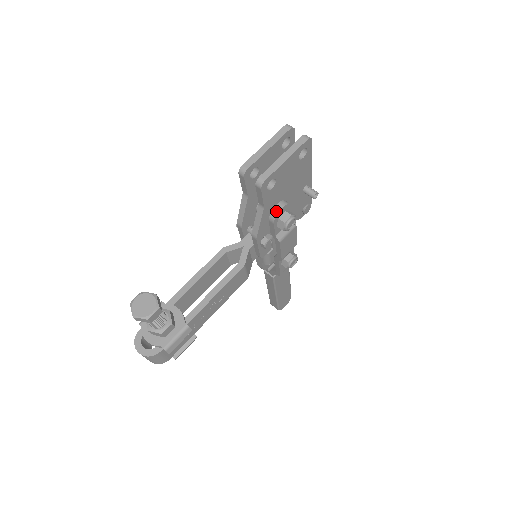
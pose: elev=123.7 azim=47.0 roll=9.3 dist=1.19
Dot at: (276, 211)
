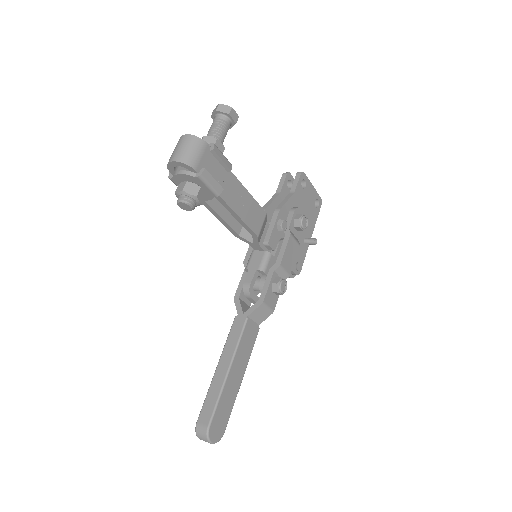
Dot at: (297, 207)
